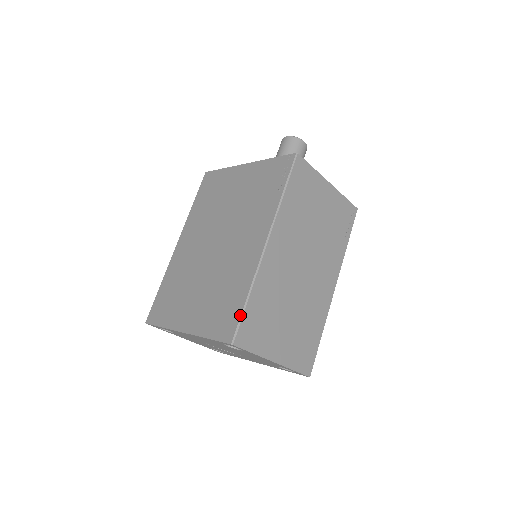
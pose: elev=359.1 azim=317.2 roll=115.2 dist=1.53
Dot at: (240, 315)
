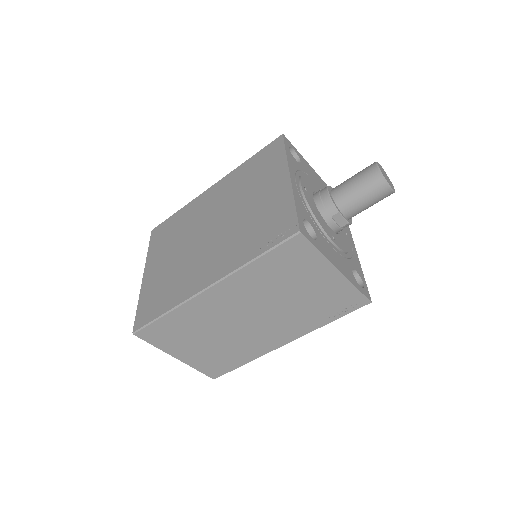
Dot at: (151, 320)
